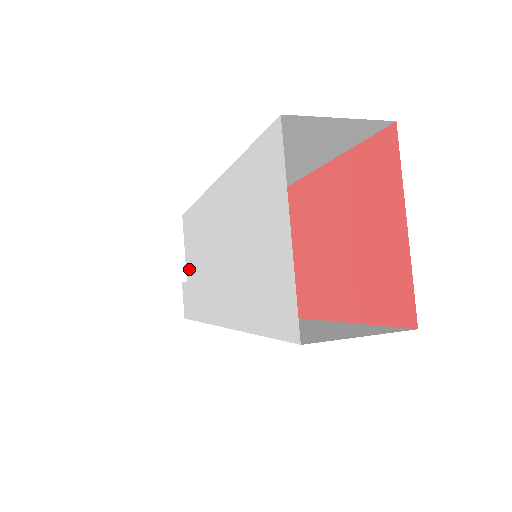
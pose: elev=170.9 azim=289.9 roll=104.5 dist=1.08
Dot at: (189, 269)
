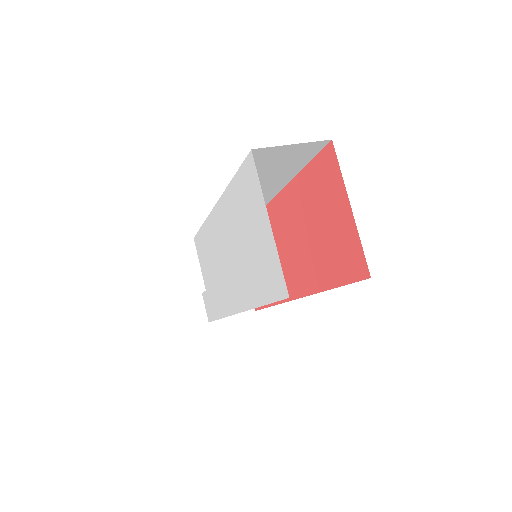
Dot at: (206, 279)
